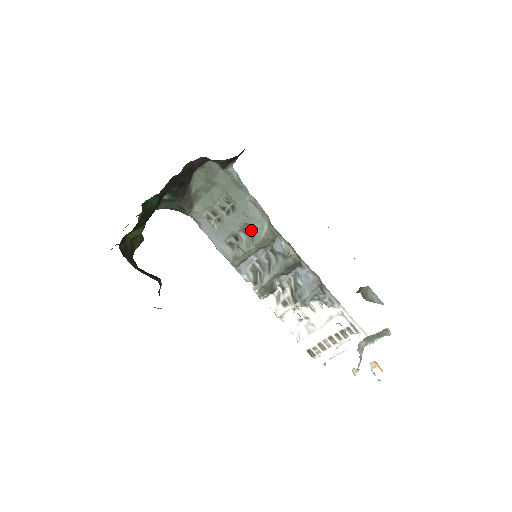
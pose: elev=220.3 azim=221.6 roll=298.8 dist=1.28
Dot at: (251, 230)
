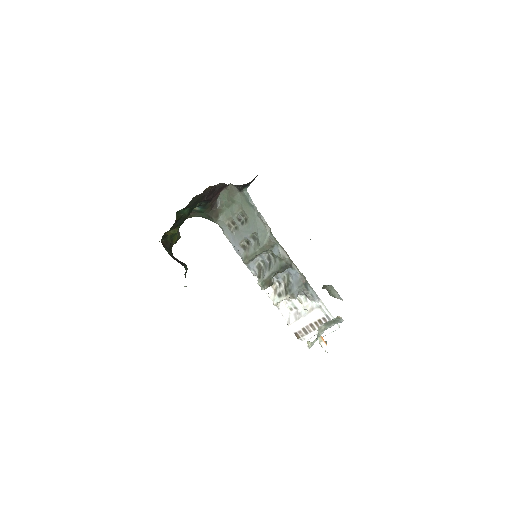
Dot at: (257, 237)
